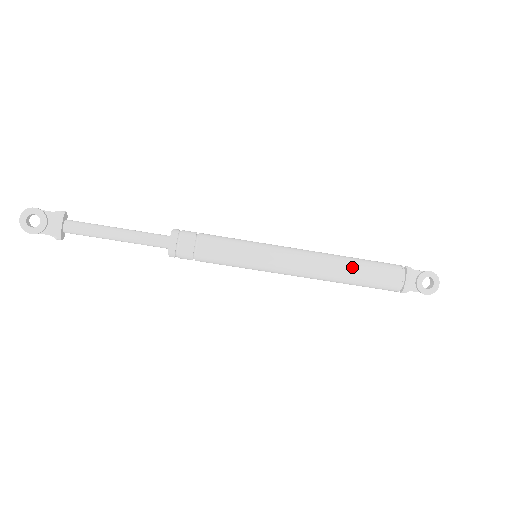
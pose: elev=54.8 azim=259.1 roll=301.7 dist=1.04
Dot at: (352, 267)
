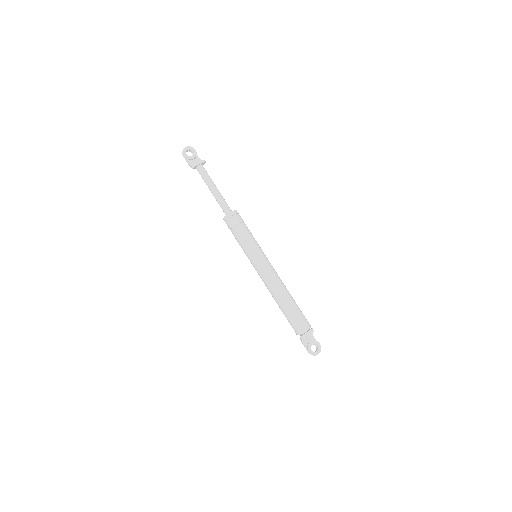
Dot at: (291, 300)
